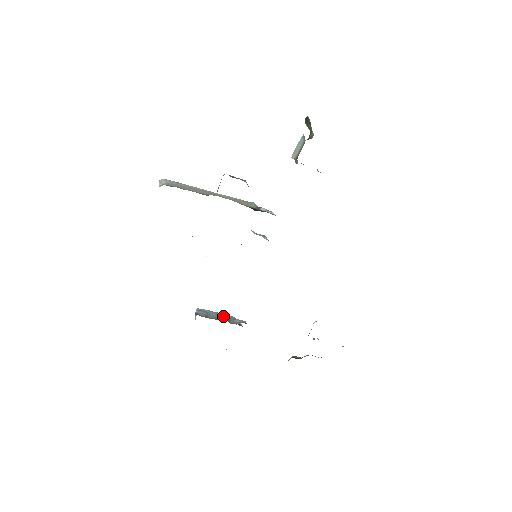
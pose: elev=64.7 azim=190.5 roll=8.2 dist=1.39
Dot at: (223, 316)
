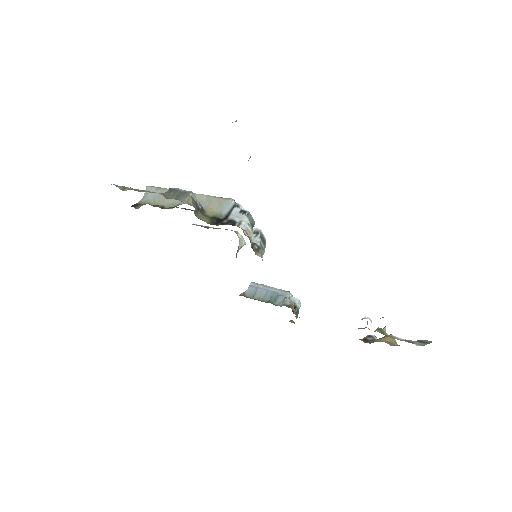
Dot at: (273, 293)
